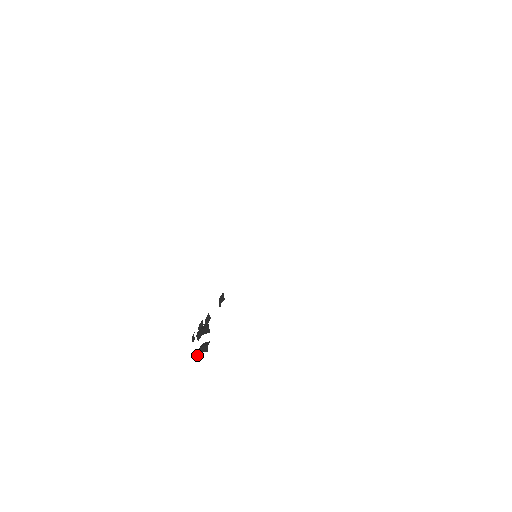
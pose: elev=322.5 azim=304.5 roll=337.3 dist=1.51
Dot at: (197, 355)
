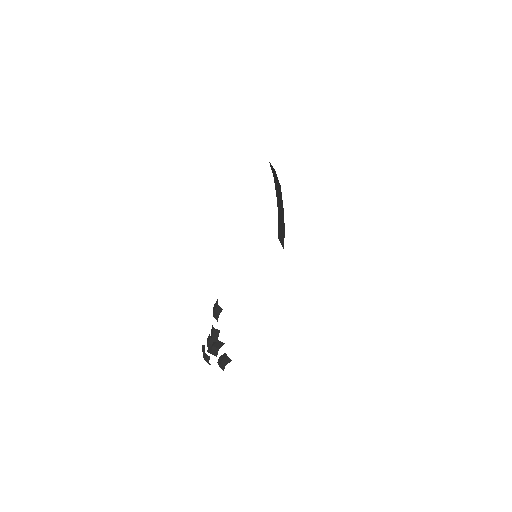
Dot at: (222, 369)
